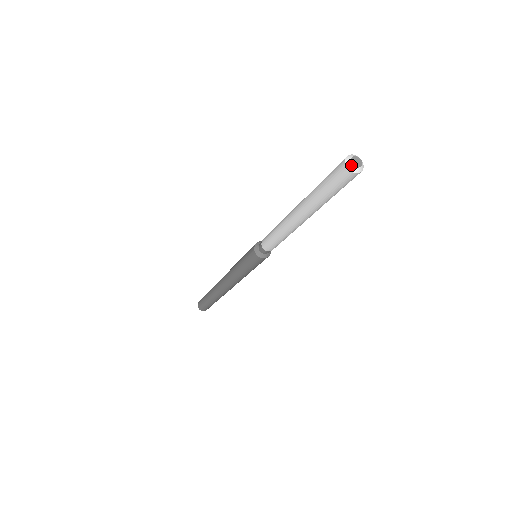
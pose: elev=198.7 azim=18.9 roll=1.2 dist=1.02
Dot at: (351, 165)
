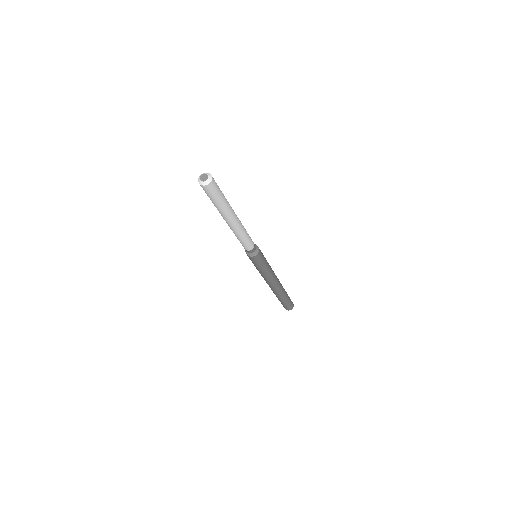
Dot at: (200, 181)
